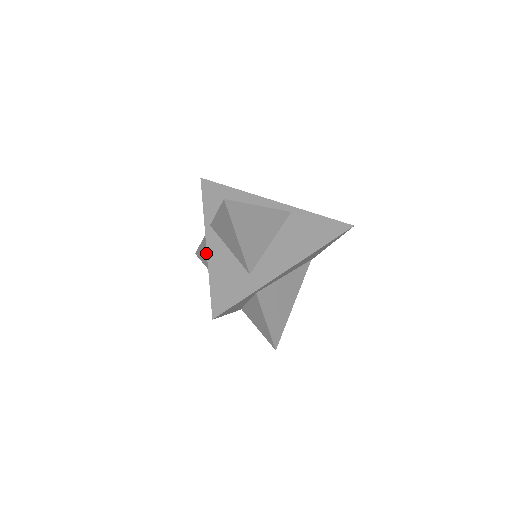
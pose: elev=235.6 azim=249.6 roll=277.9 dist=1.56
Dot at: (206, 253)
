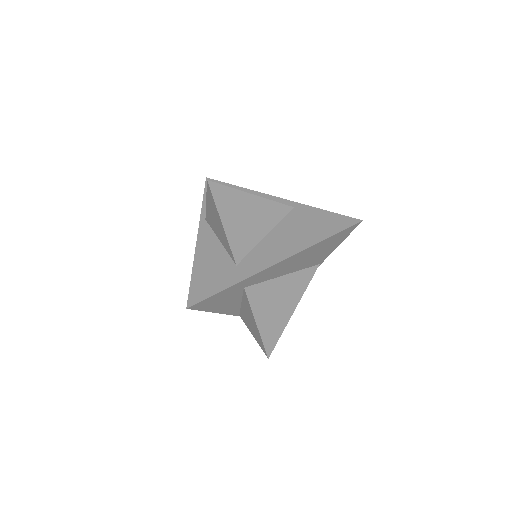
Dot at: occluded
